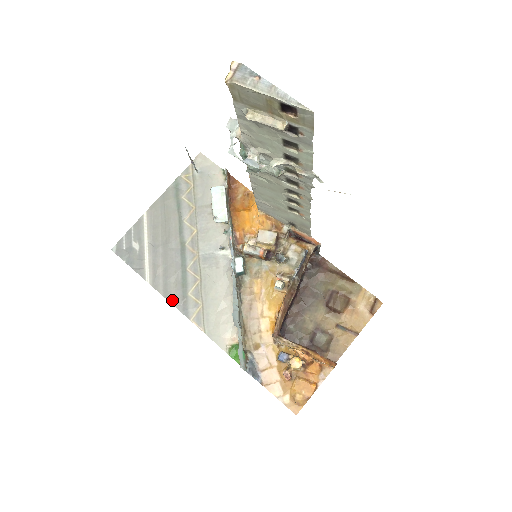
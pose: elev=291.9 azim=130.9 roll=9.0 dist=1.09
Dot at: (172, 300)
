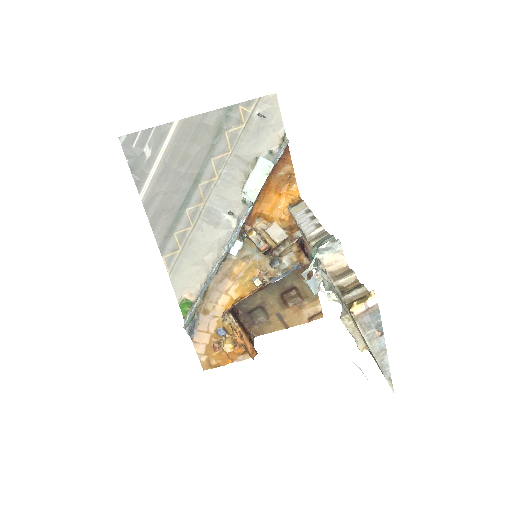
Dot at: (155, 230)
